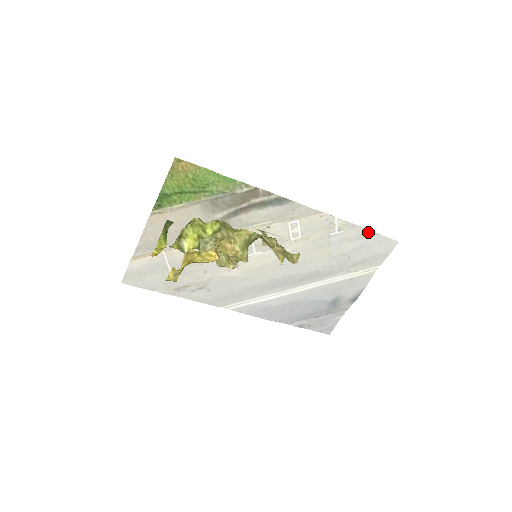
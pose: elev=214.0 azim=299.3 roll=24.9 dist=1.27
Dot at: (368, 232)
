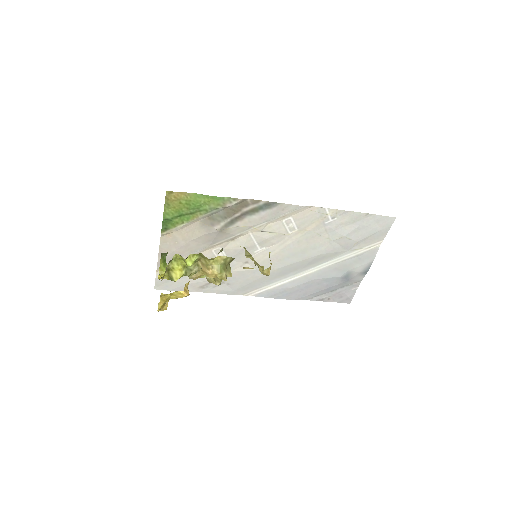
Dot at: (362, 215)
